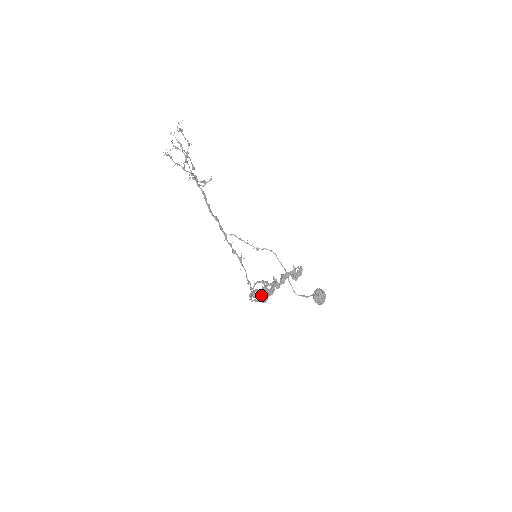
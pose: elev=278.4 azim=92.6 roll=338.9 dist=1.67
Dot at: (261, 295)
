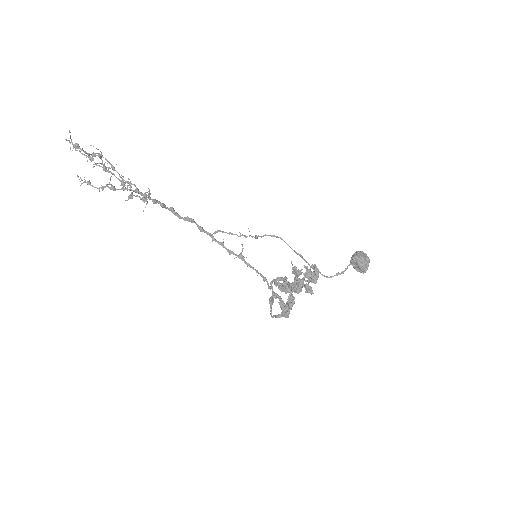
Dot at: (284, 291)
